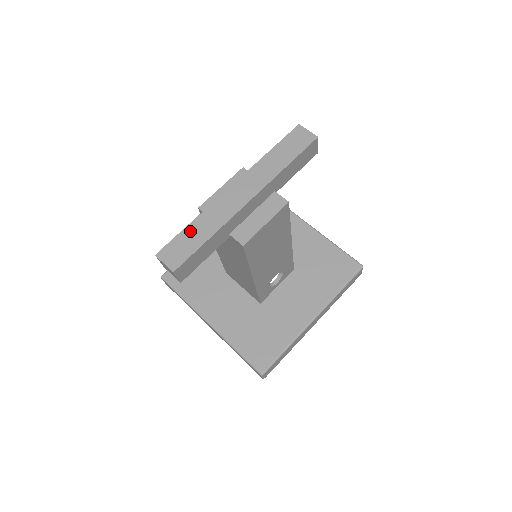
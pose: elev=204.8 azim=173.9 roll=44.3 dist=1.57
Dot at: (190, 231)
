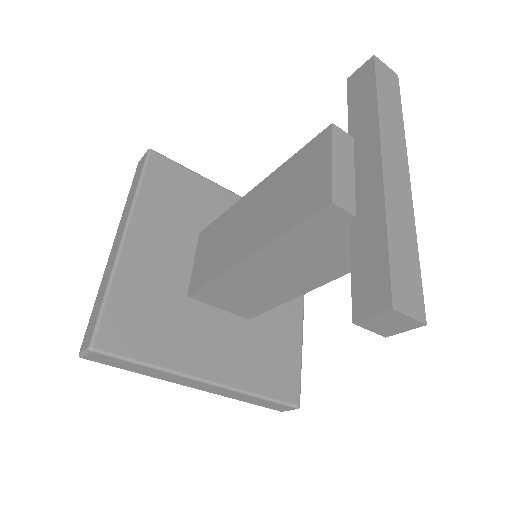
Dot at: (396, 246)
